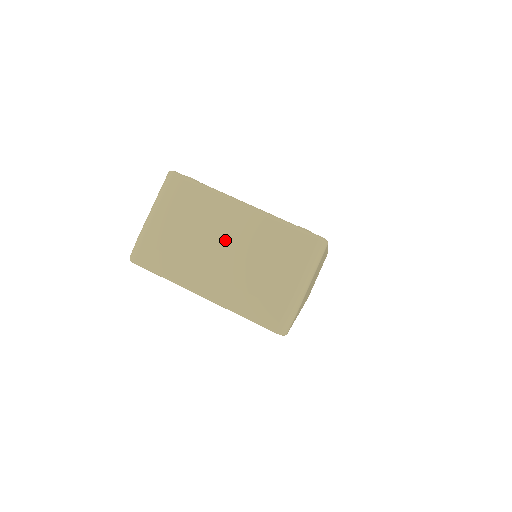
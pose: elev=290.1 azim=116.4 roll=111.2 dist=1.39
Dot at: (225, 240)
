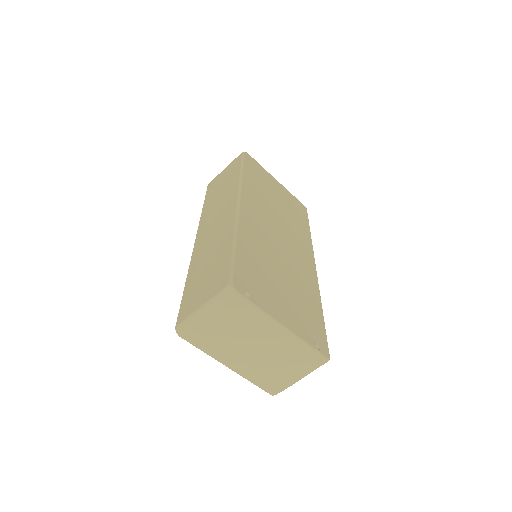
Dot at: (258, 344)
